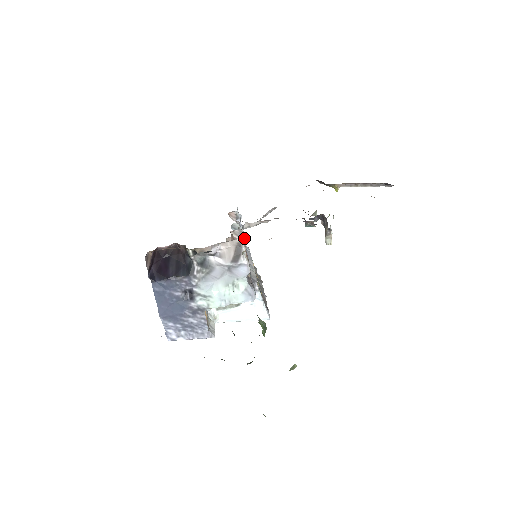
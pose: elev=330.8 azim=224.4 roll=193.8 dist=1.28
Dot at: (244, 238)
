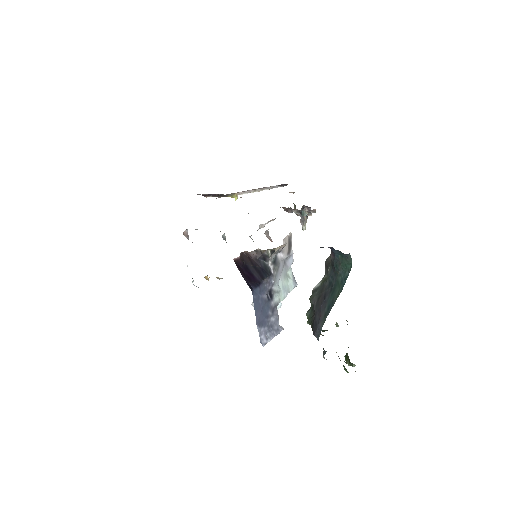
Dot at: occluded
